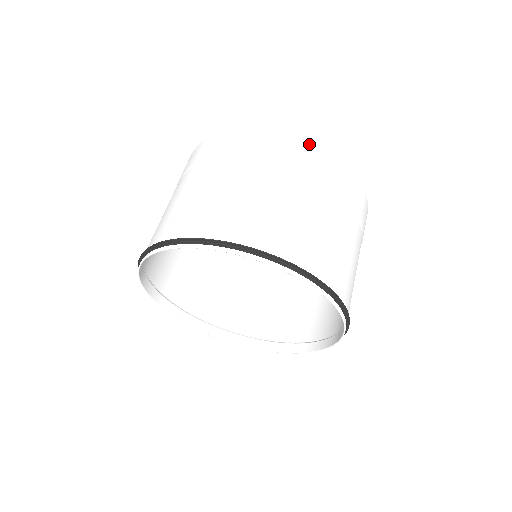
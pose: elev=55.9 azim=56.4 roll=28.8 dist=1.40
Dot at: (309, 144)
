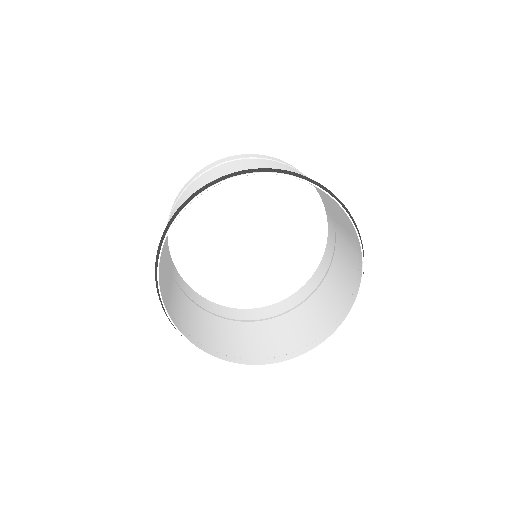
Dot at: (251, 154)
